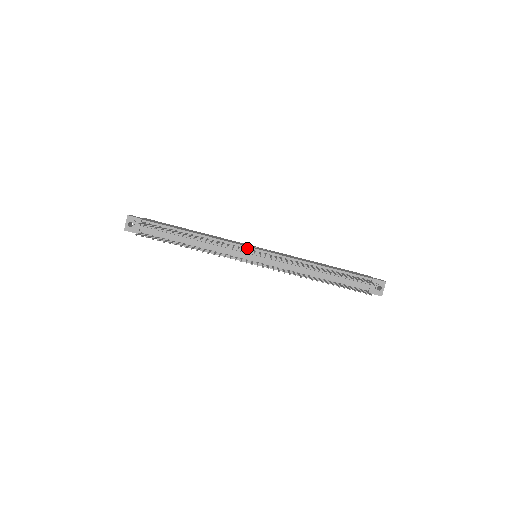
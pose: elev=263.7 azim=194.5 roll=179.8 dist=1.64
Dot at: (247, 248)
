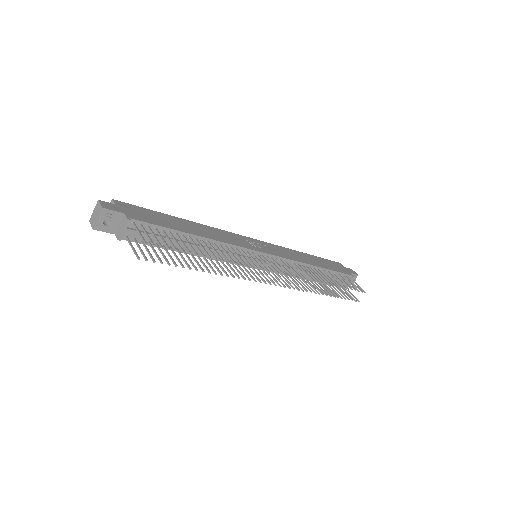
Dot at: (254, 252)
